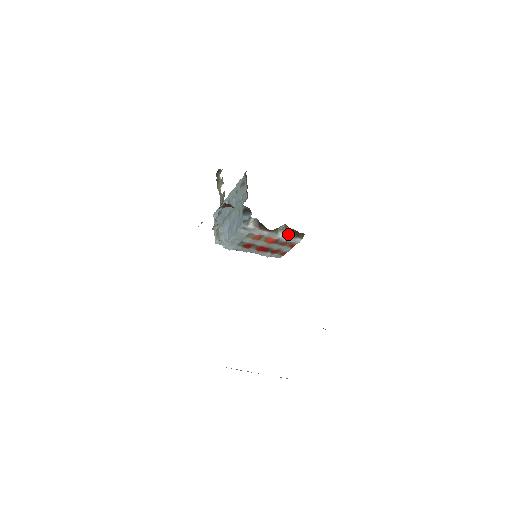
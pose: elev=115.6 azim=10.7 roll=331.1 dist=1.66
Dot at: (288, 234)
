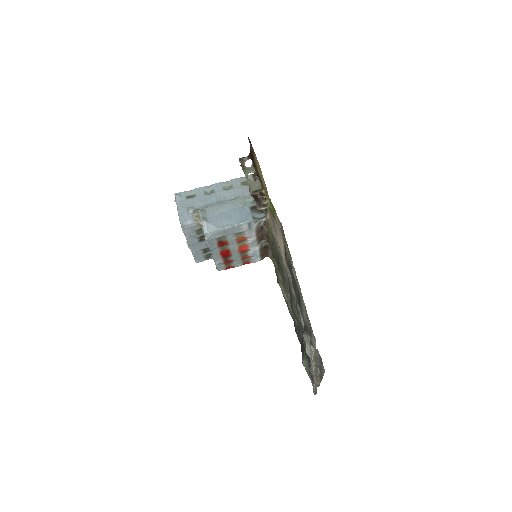
Dot at: (260, 250)
